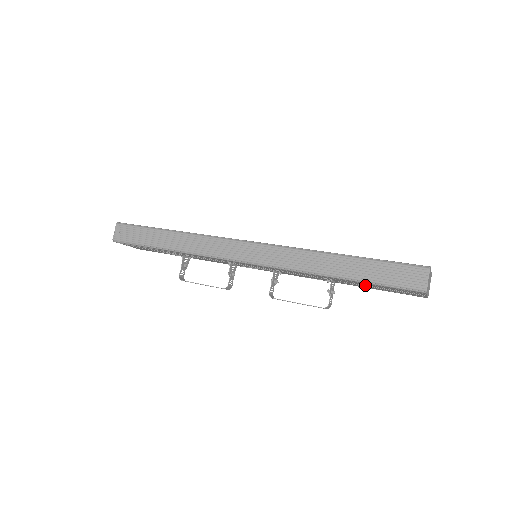
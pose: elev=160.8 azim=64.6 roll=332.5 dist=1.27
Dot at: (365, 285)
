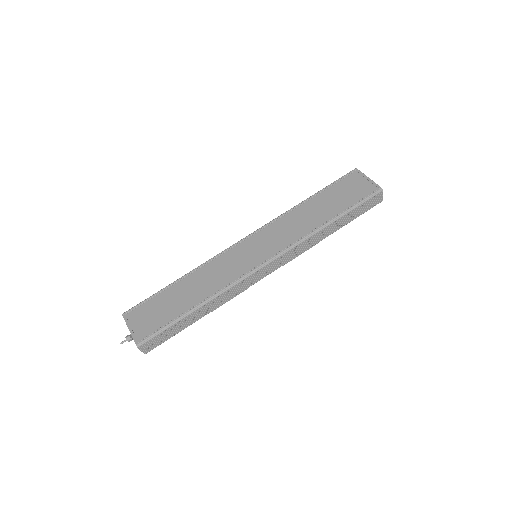
Dot at: occluded
